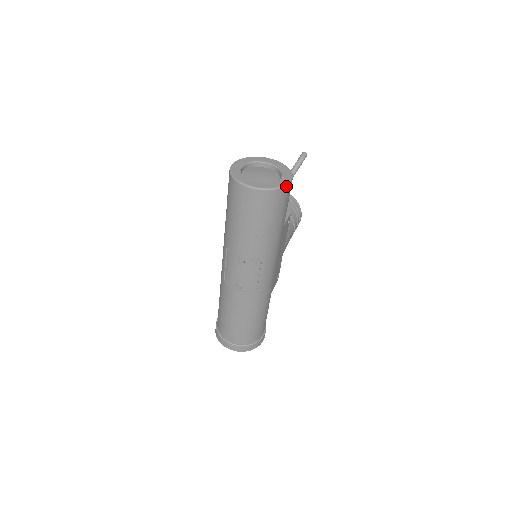
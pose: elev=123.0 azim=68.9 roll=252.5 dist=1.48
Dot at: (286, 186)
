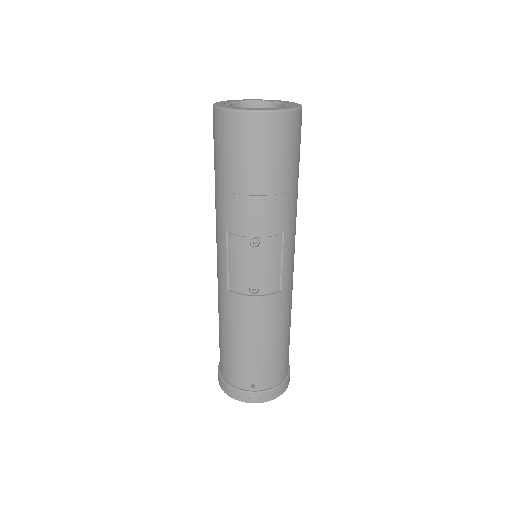
Dot at: (300, 109)
